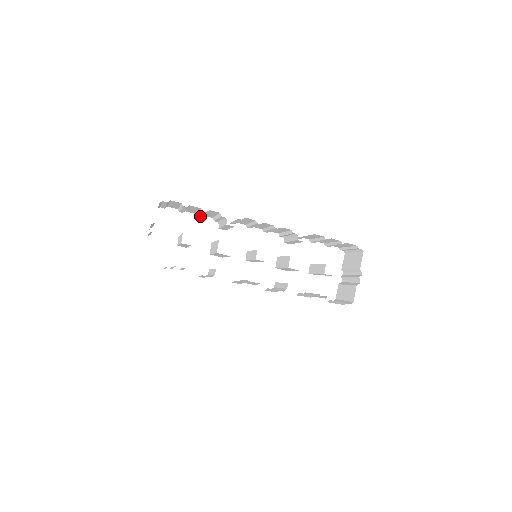
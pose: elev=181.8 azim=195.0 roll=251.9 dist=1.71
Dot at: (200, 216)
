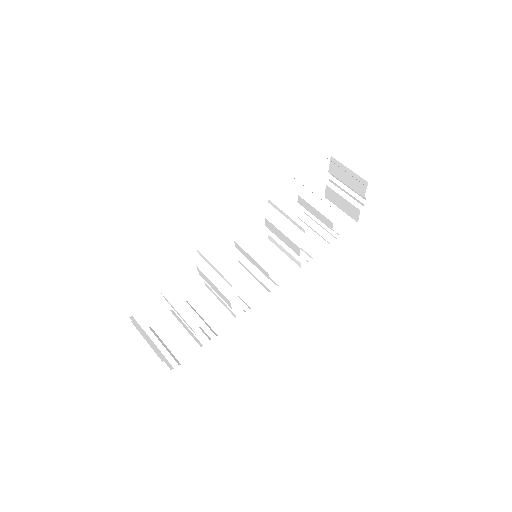
Dot at: occluded
